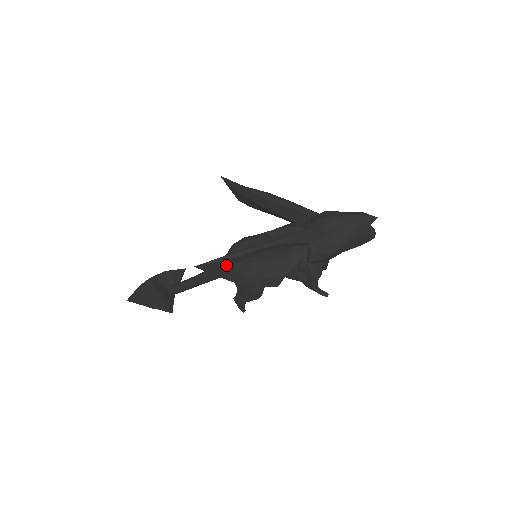
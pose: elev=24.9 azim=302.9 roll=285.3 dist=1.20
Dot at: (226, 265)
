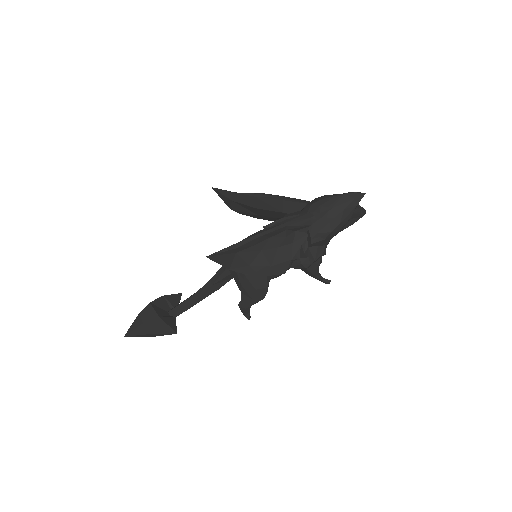
Dot at: (235, 255)
